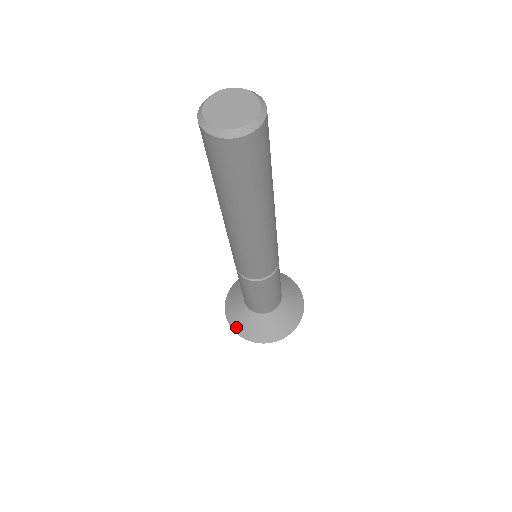
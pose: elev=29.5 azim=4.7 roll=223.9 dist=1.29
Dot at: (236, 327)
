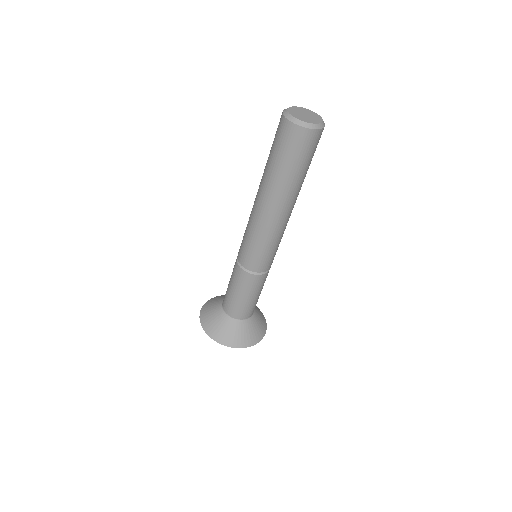
Dot at: (206, 305)
